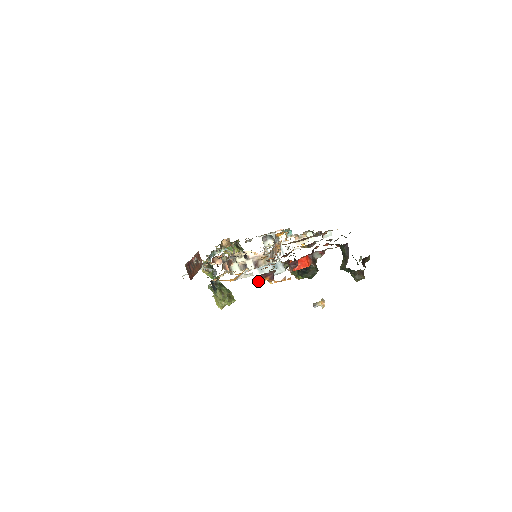
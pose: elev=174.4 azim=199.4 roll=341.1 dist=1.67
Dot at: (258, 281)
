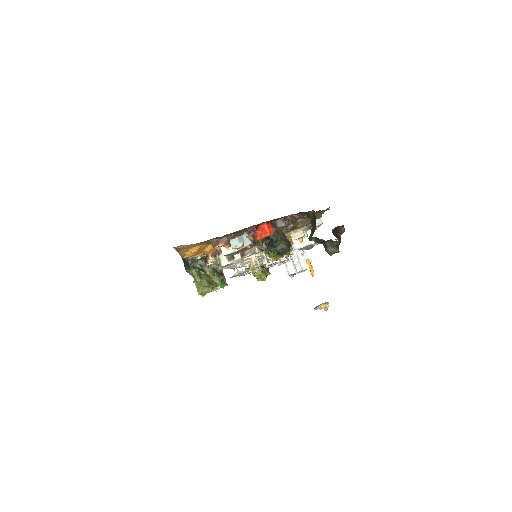
Dot at: (213, 246)
